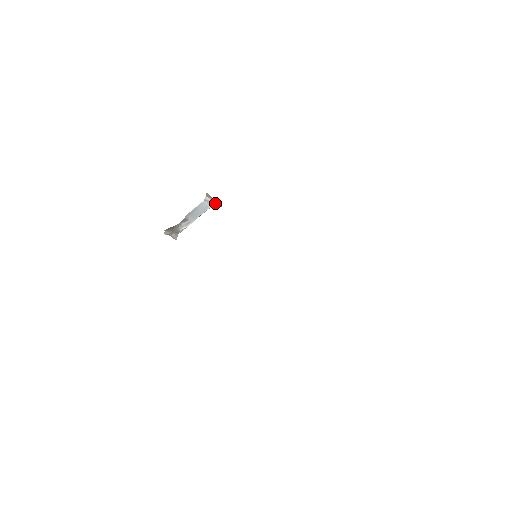
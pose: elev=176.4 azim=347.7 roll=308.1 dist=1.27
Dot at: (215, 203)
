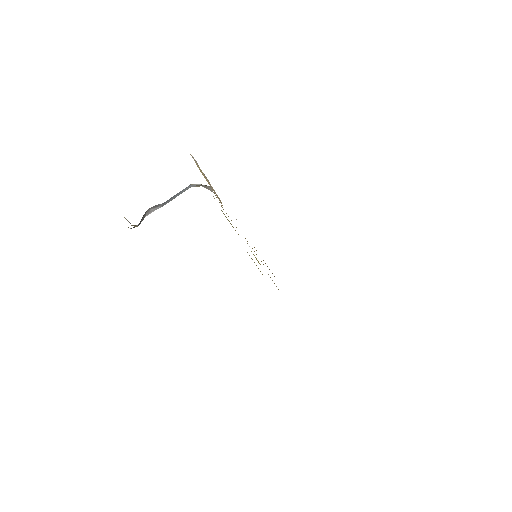
Dot at: occluded
